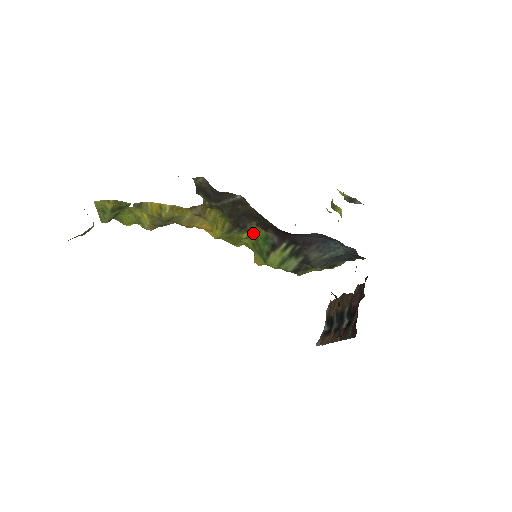
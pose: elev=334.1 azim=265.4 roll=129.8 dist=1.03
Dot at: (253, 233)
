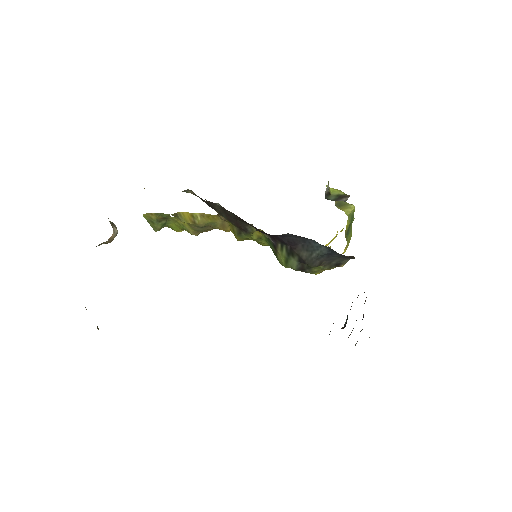
Dot at: (260, 235)
